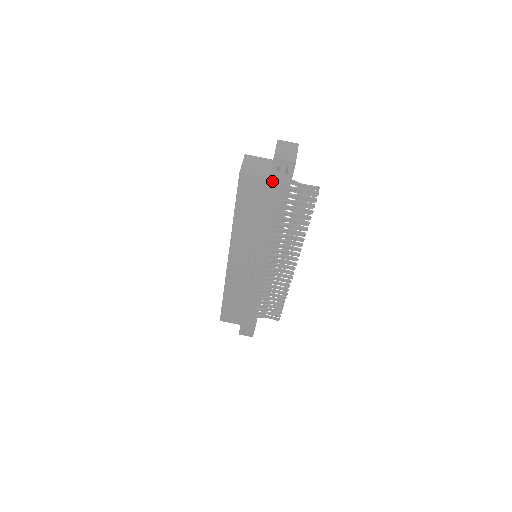
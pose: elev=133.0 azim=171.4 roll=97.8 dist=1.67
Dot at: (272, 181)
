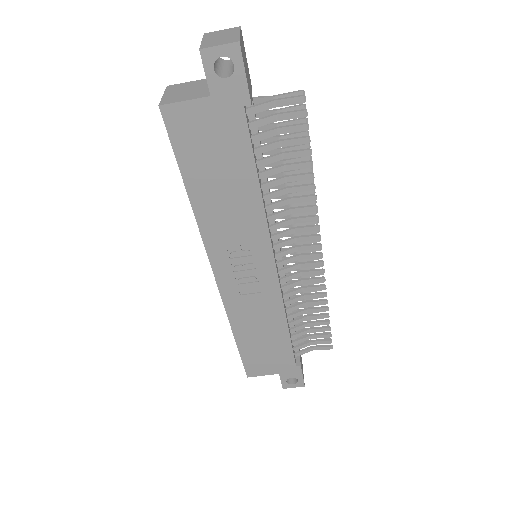
Dot at: (217, 99)
